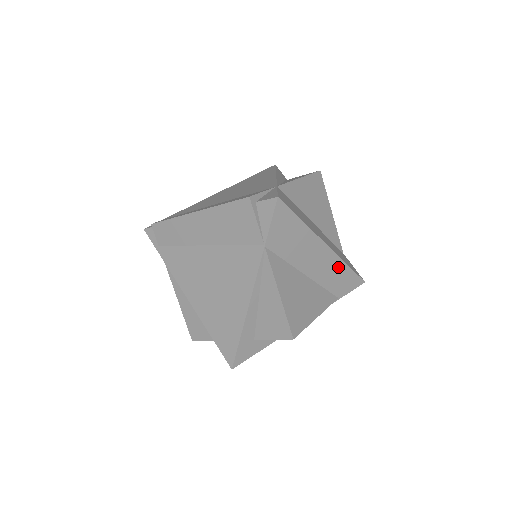
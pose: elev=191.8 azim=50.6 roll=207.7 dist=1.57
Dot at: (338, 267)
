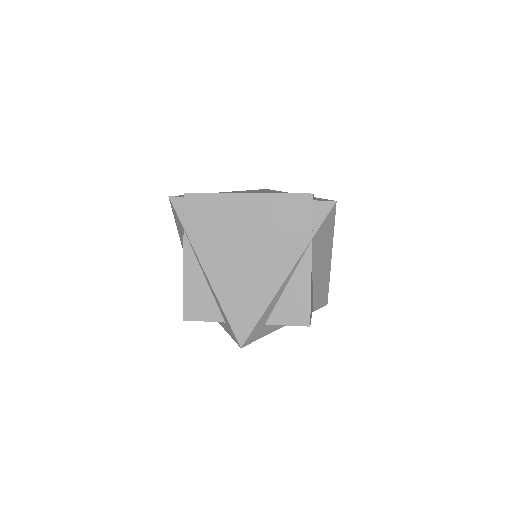
Dot at: (325, 282)
